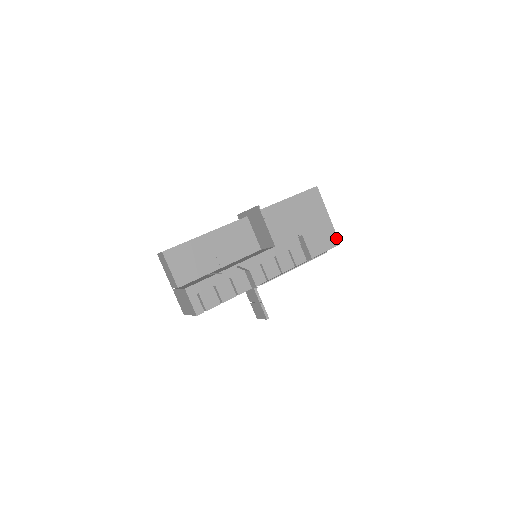
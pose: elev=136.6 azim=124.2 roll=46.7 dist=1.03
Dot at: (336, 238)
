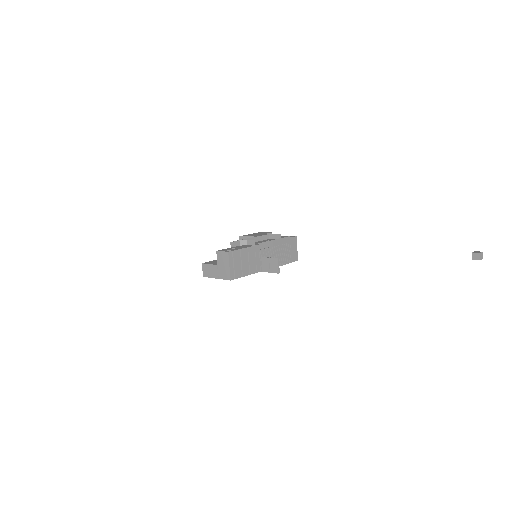
Dot at: (292, 236)
